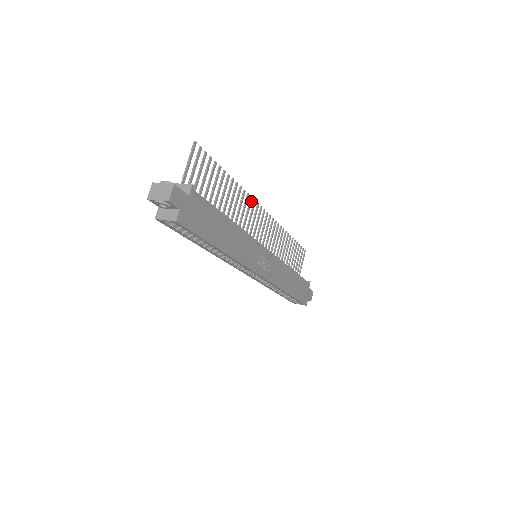
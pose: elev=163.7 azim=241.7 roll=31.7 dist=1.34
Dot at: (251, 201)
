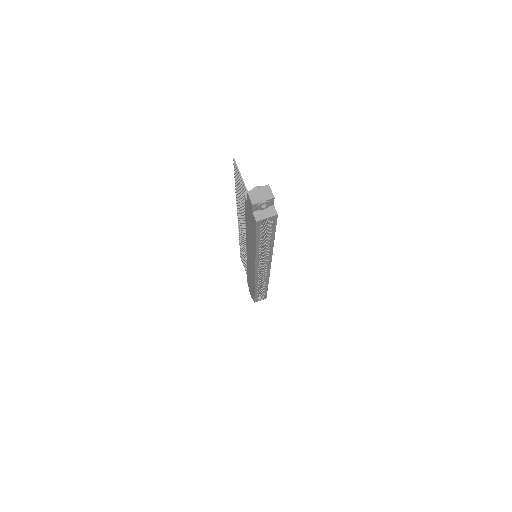
Dot at: (238, 212)
